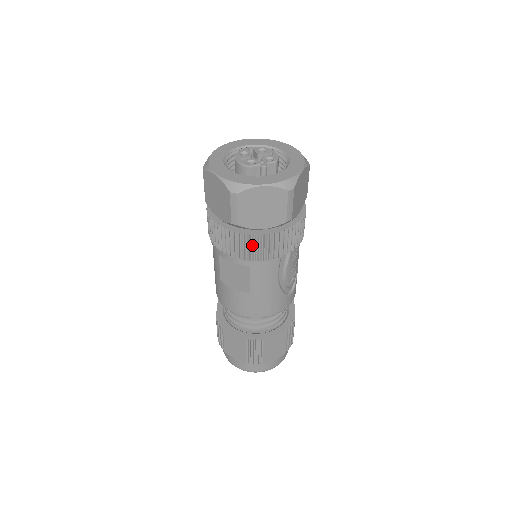
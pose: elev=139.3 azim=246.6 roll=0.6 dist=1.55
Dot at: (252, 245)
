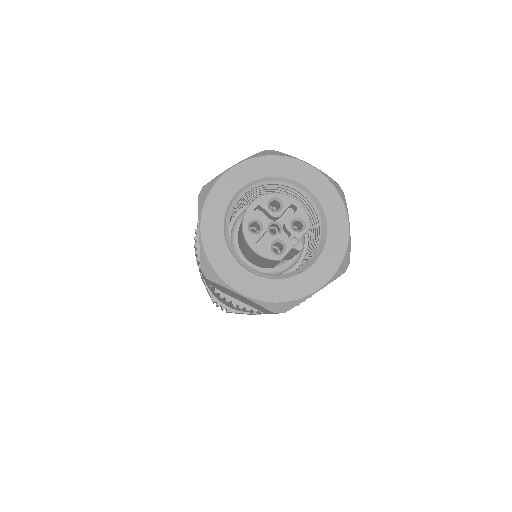
Dot at: occluded
